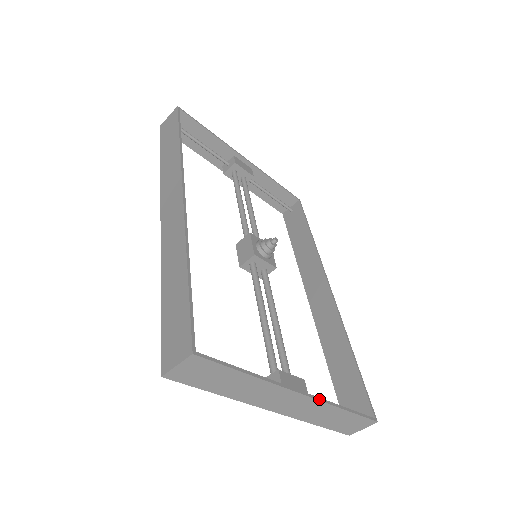
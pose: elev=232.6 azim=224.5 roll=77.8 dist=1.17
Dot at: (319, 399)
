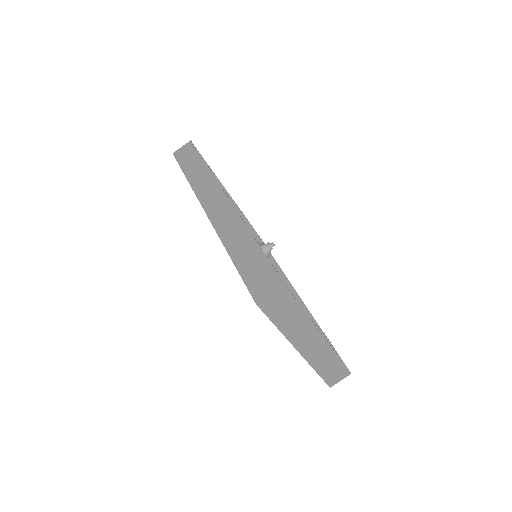
Dot at: (329, 344)
